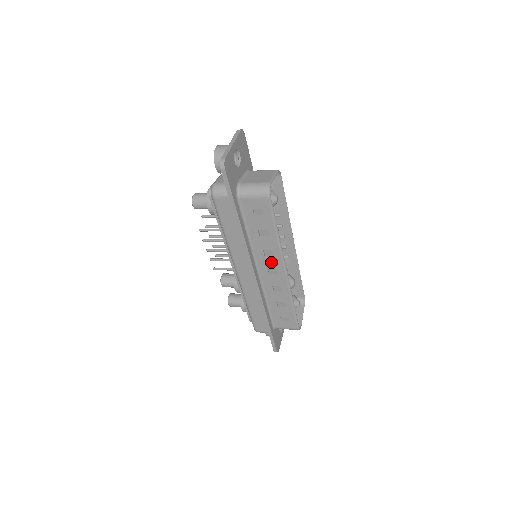
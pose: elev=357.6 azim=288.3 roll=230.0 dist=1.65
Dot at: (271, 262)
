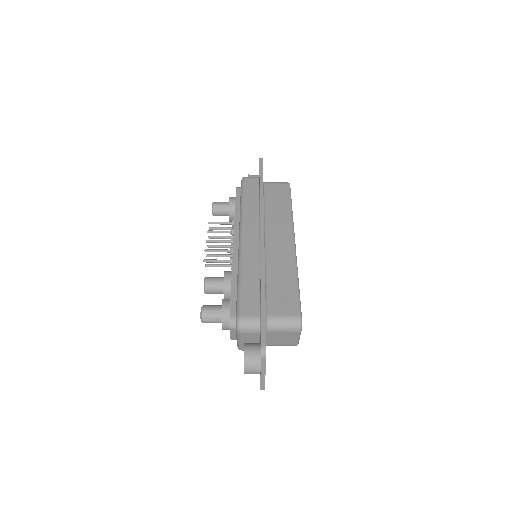
Dot at: (281, 231)
